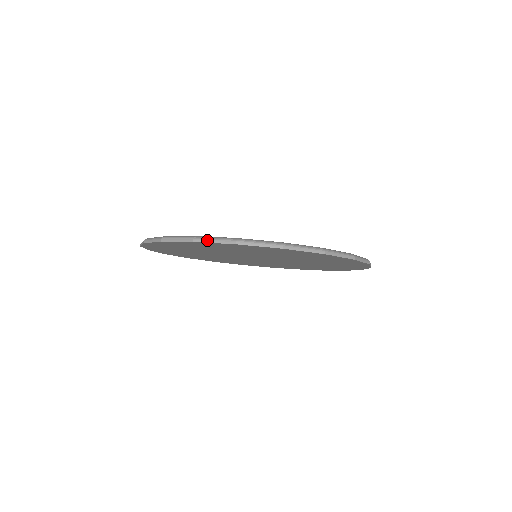
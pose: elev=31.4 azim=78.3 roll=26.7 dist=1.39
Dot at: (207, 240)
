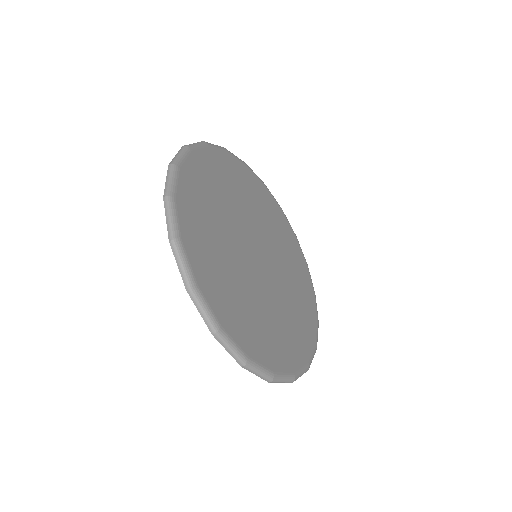
Dot at: (253, 372)
